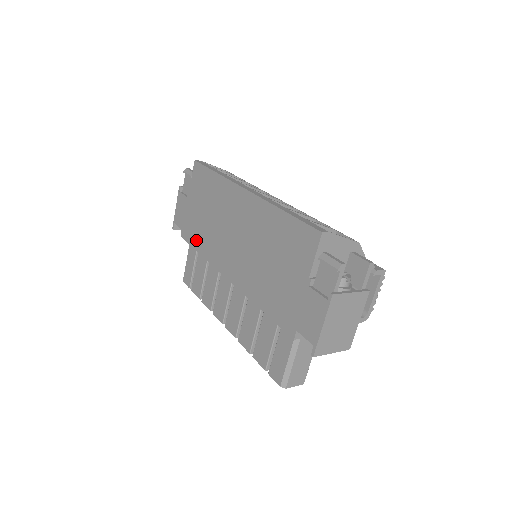
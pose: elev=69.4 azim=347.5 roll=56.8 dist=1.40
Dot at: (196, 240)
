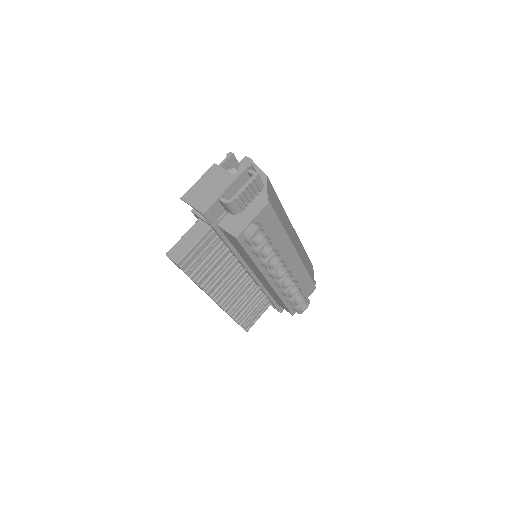
Dot at: occluded
